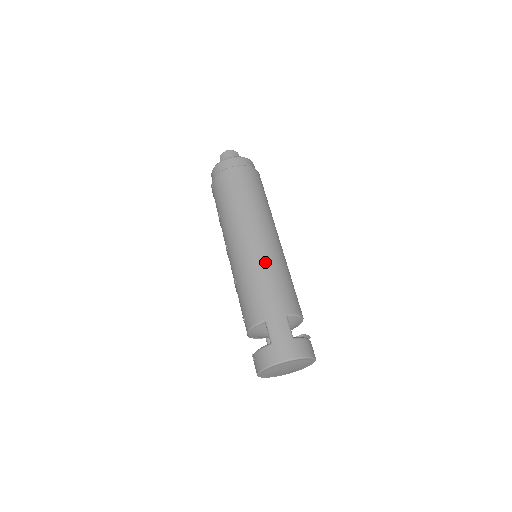
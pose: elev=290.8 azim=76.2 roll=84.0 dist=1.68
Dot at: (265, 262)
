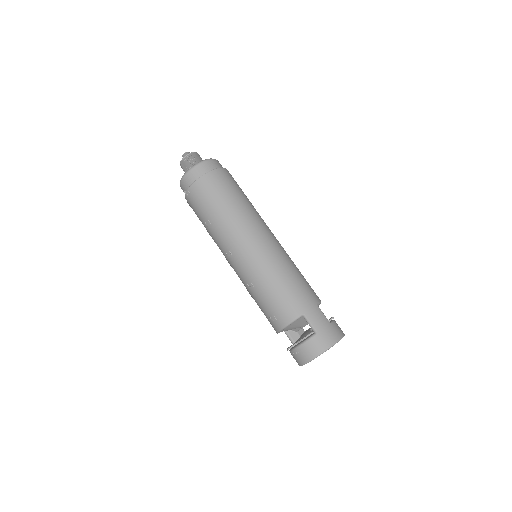
Dot at: (281, 260)
